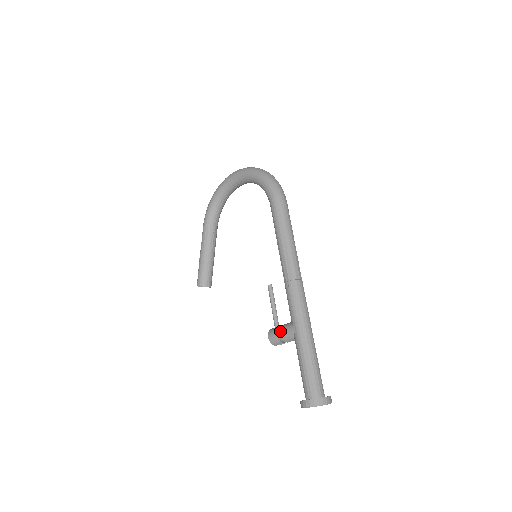
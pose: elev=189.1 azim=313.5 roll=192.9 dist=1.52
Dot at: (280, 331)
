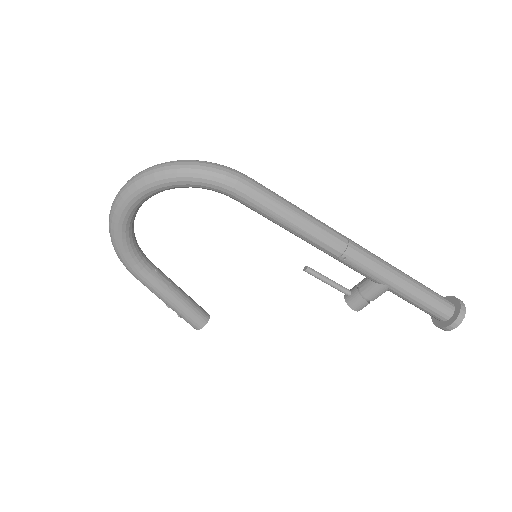
Dot at: (367, 298)
